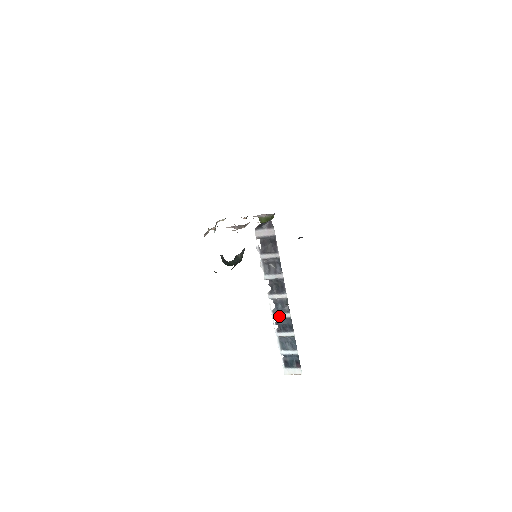
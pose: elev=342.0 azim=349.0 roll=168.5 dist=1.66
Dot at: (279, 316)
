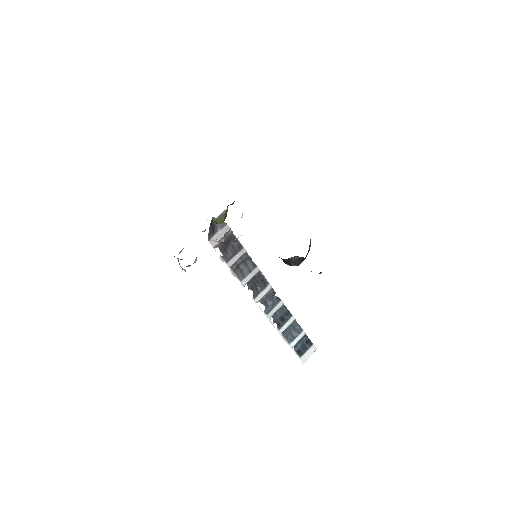
Dot at: (273, 312)
